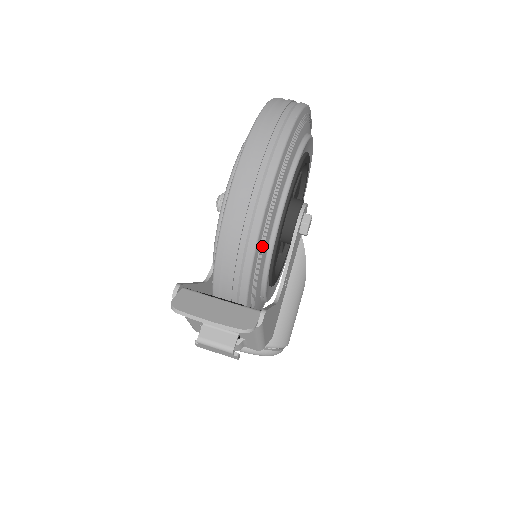
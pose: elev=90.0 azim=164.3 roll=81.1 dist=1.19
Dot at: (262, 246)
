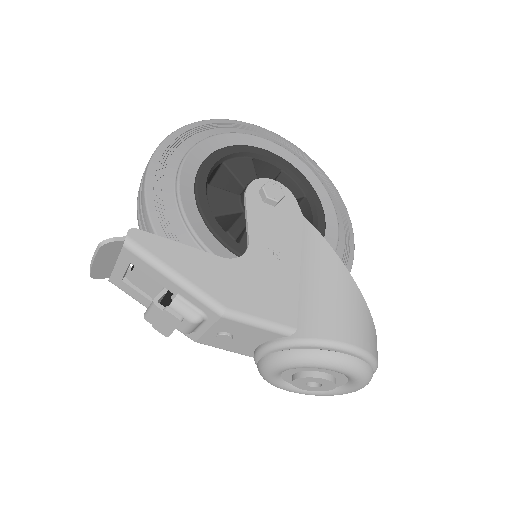
Dot at: (160, 200)
